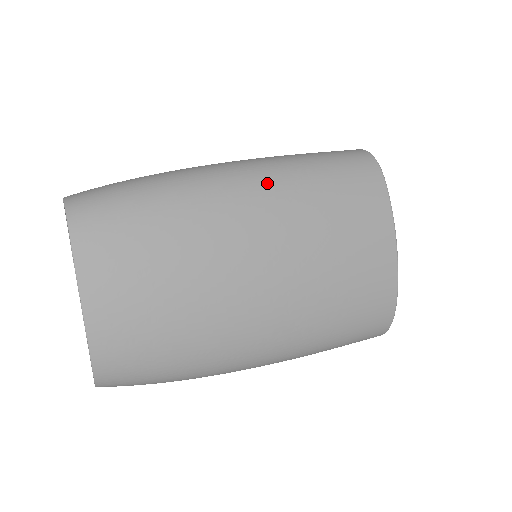
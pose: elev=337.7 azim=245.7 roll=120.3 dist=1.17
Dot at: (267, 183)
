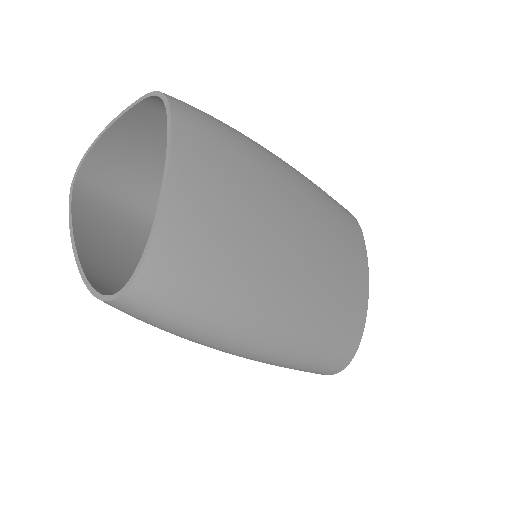
Dot at: (304, 181)
